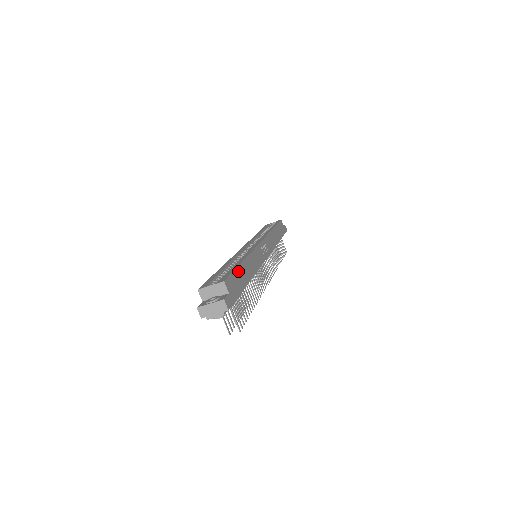
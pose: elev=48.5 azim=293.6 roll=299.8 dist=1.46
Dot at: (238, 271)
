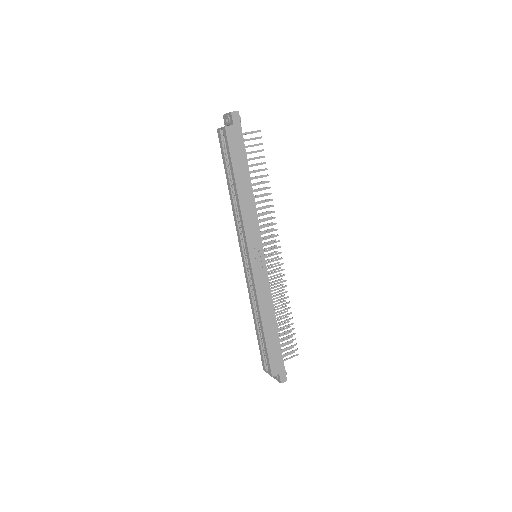
Dot at: (269, 346)
